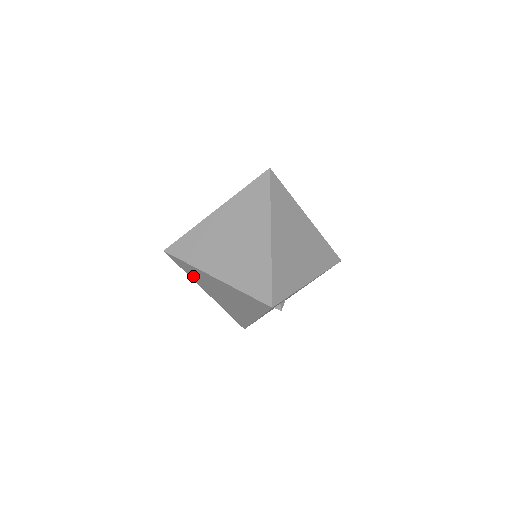
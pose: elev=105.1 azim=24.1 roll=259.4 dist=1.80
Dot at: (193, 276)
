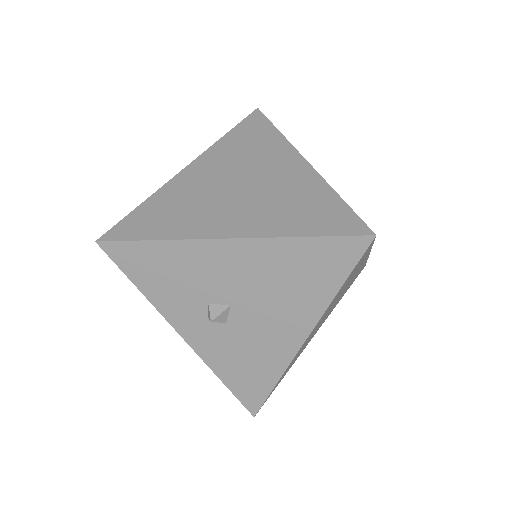
Dot at: occluded
